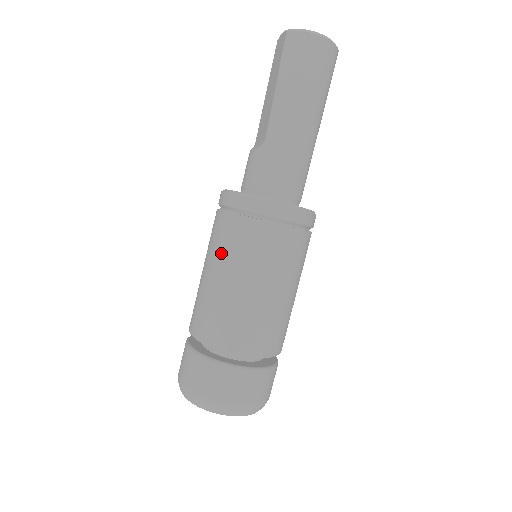
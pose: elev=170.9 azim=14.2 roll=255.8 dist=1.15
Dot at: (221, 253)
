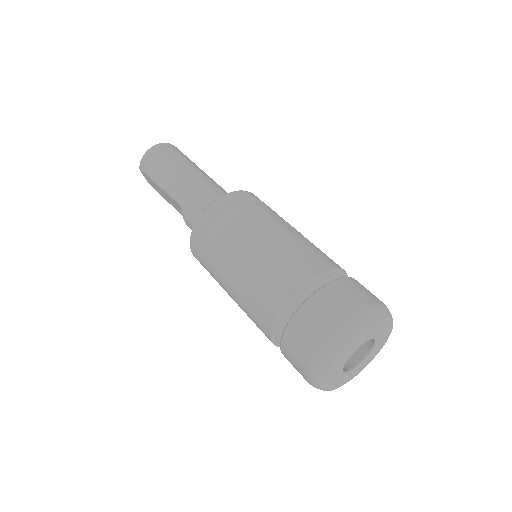
Dot at: (219, 268)
